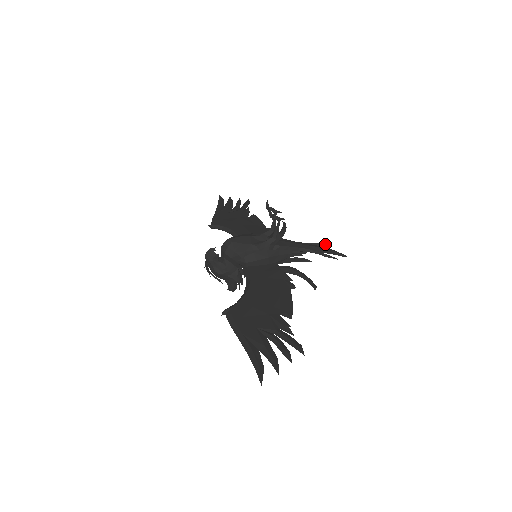
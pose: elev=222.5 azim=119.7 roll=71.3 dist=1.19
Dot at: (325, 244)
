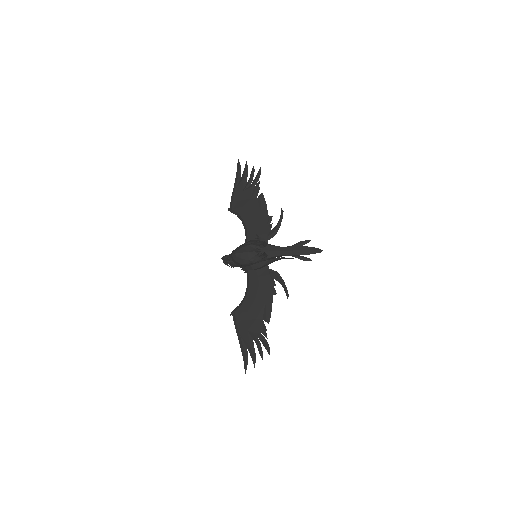
Dot at: (307, 242)
